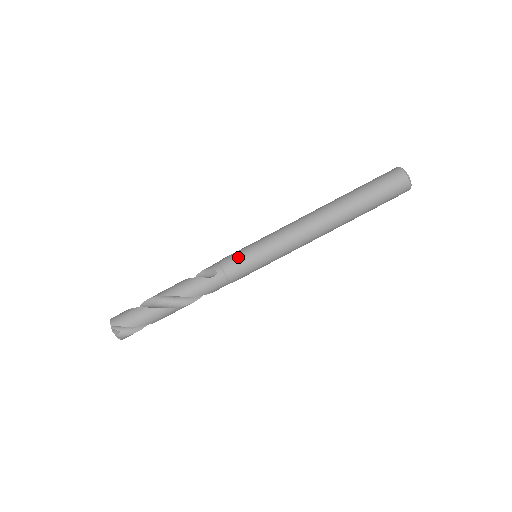
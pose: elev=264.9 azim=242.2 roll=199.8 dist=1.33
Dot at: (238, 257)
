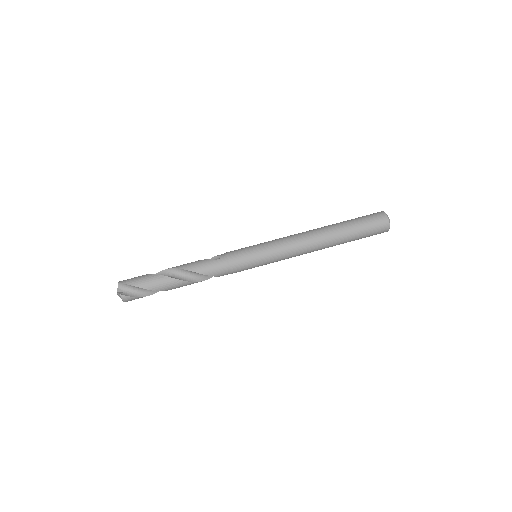
Dot at: (241, 249)
